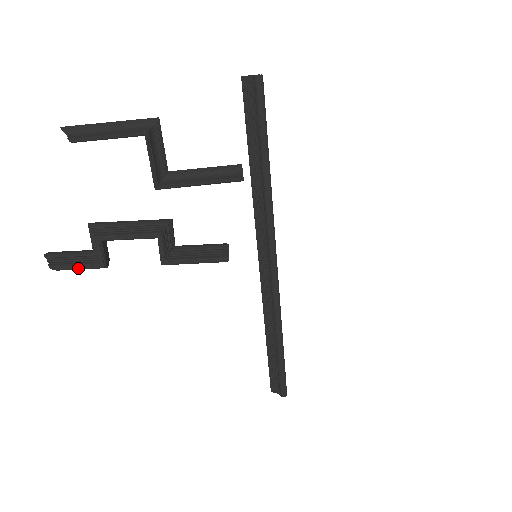
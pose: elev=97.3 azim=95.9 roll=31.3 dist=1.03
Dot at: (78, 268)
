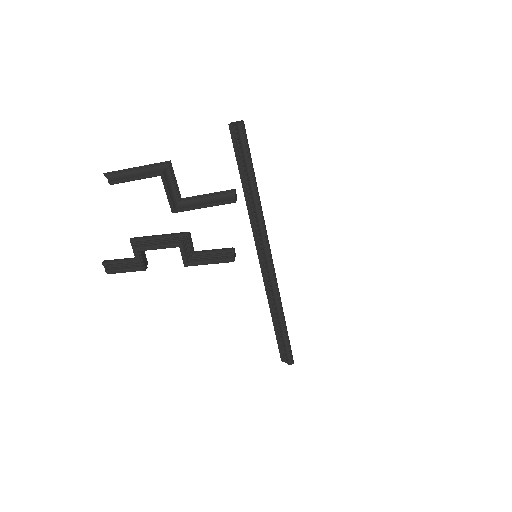
Dot at: (125, 271)
